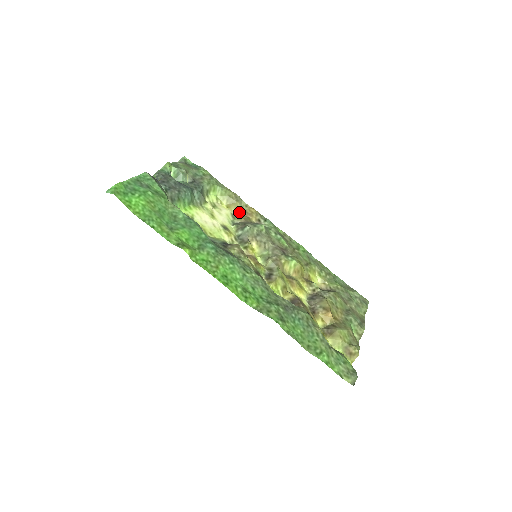
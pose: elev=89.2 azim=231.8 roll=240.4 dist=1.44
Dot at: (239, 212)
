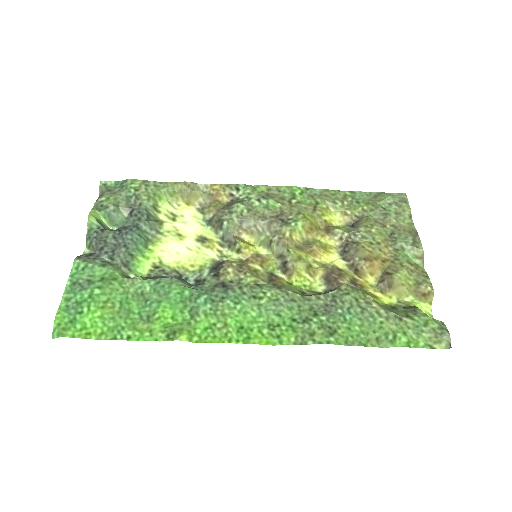
Dot at: (203, 200)
